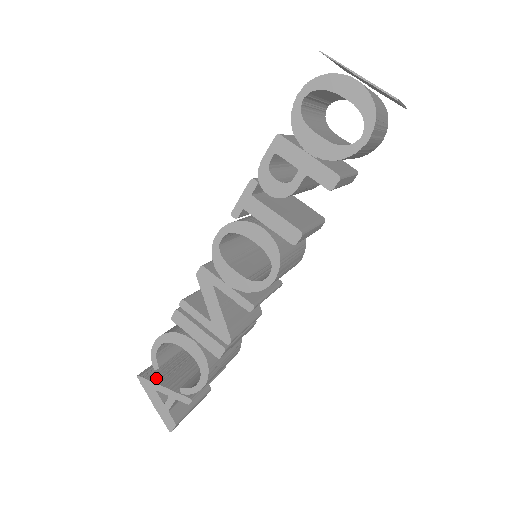
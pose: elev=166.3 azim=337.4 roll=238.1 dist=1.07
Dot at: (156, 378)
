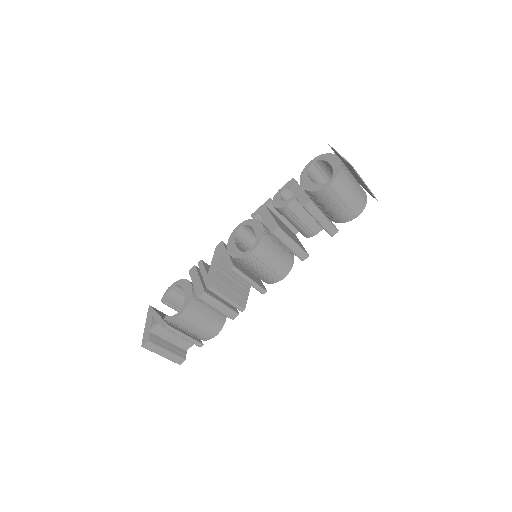
Dot at: (158, 312)
